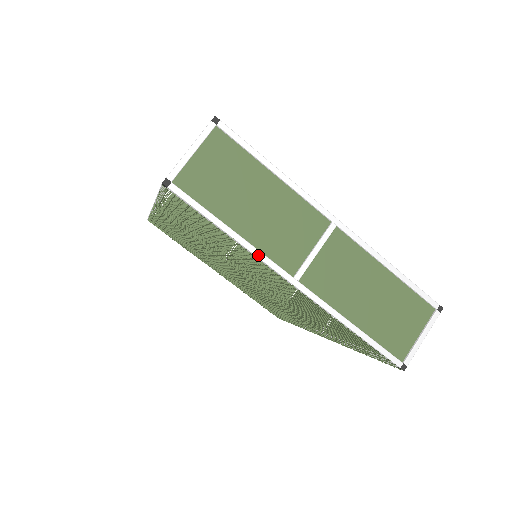
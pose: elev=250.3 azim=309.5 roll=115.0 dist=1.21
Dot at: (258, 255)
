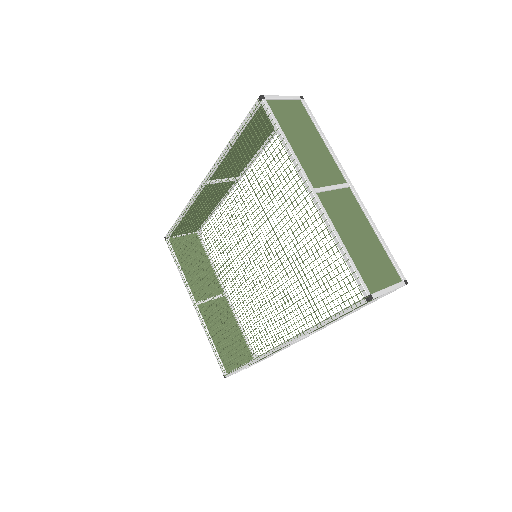
Dot at: (297, 162)
